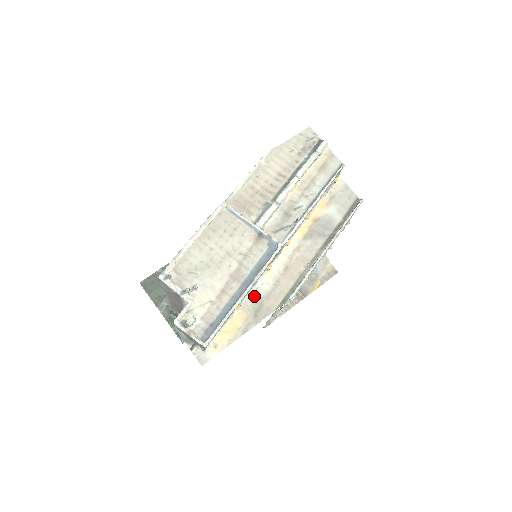
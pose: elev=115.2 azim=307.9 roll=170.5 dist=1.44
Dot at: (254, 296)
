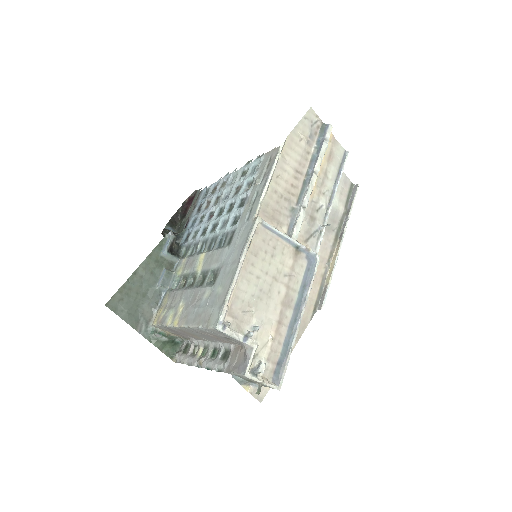
Dot at: occluded
